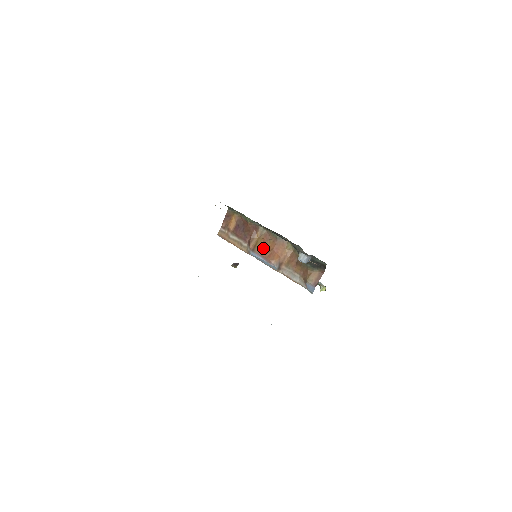
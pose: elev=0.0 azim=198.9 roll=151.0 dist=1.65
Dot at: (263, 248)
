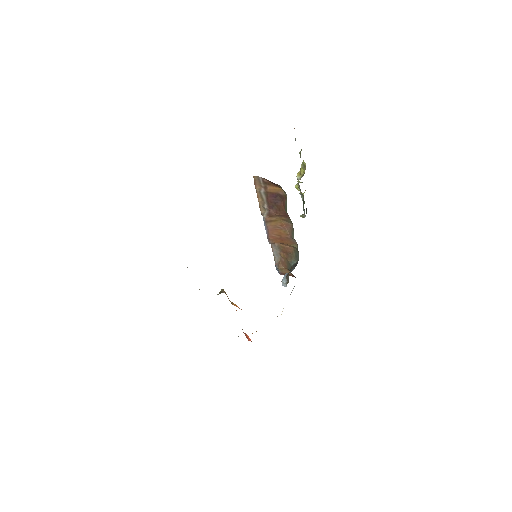
Dot at: (275, 229)
